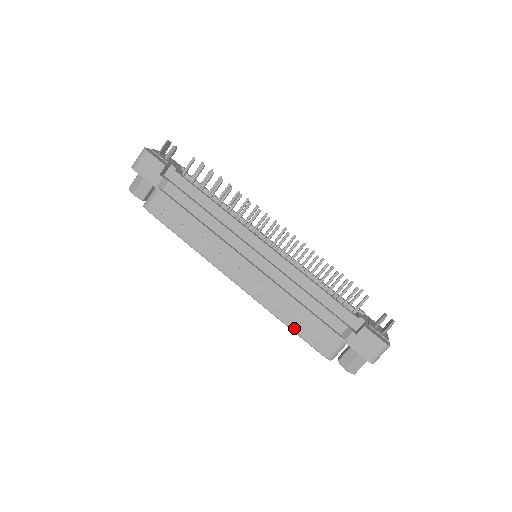
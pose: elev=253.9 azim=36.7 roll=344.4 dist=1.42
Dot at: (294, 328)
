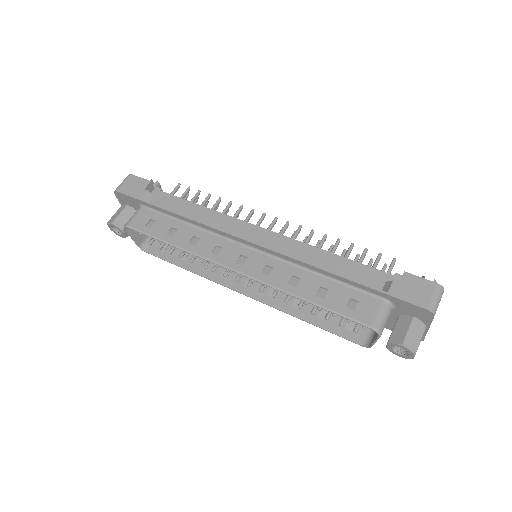
Dot at: (320, 302)
